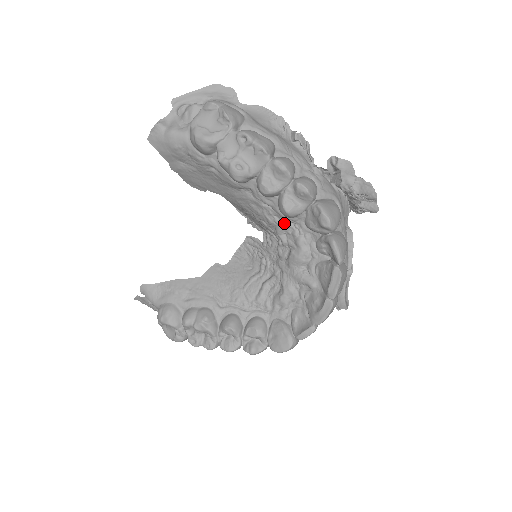
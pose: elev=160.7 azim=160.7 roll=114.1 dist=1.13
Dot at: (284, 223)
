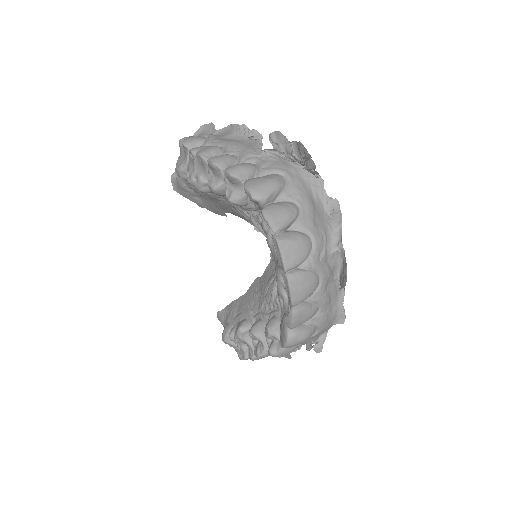
Dot at: (251, 214)
